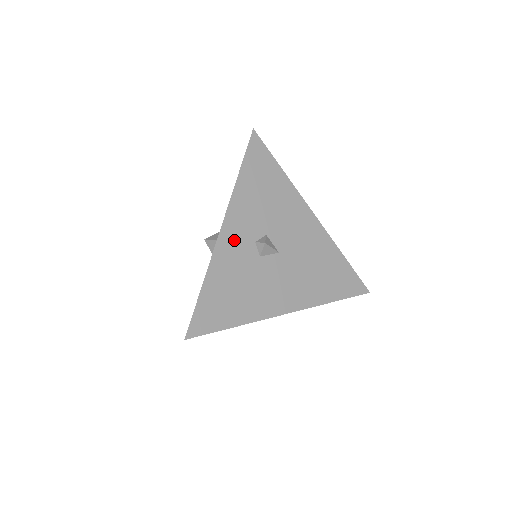
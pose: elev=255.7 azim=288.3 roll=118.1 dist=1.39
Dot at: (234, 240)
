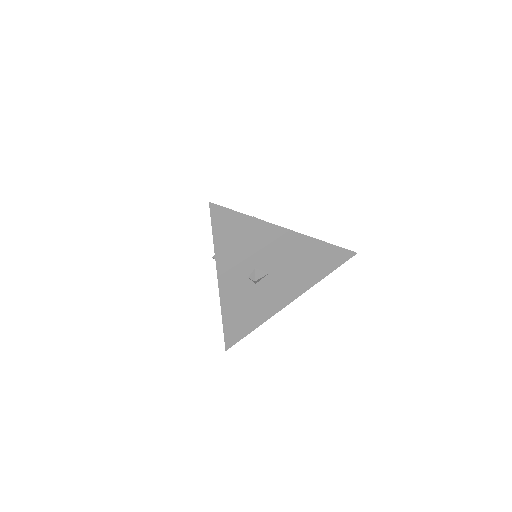
Dot at: (232, 286)
